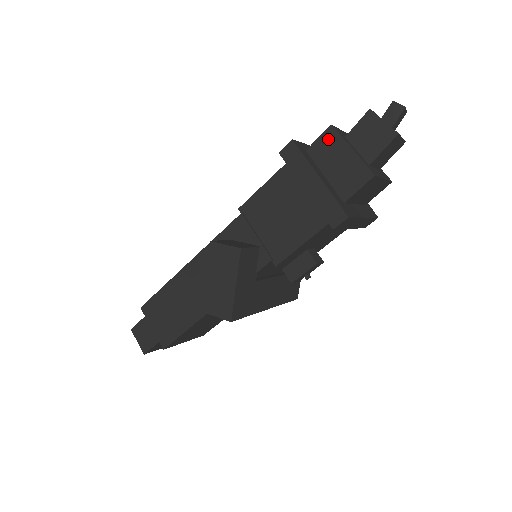
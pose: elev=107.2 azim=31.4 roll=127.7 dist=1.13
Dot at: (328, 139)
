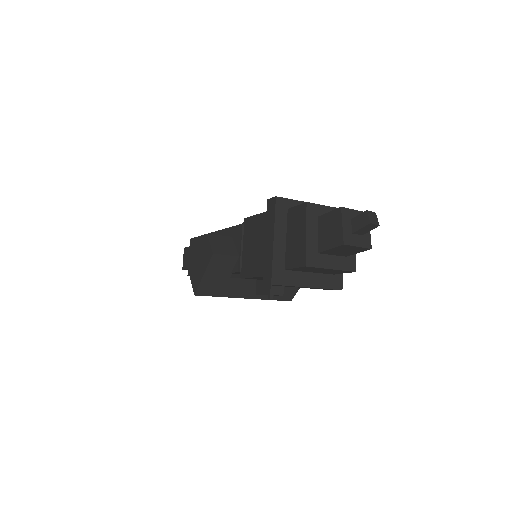
Dot at: (300, 212)
